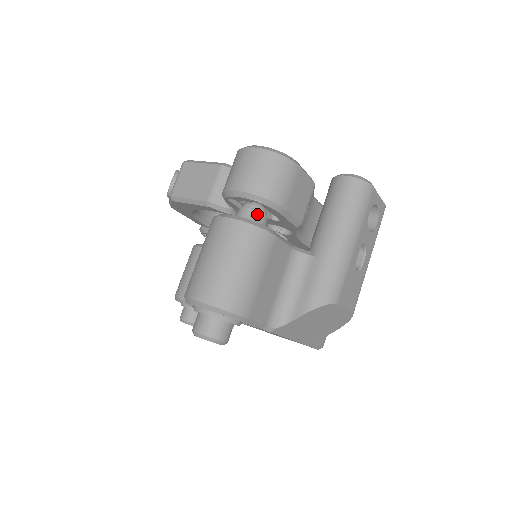
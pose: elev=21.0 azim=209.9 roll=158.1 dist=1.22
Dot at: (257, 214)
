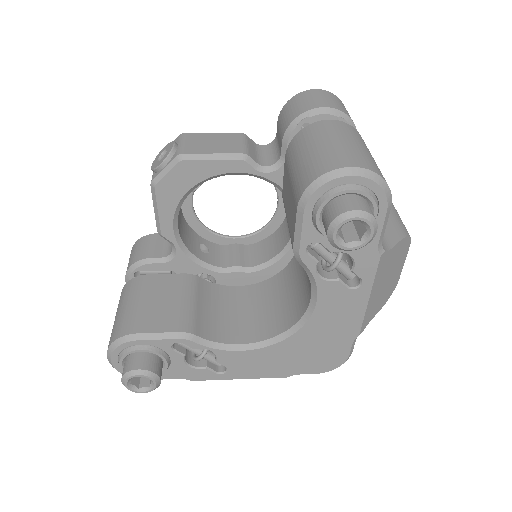
Dot at: occluded
